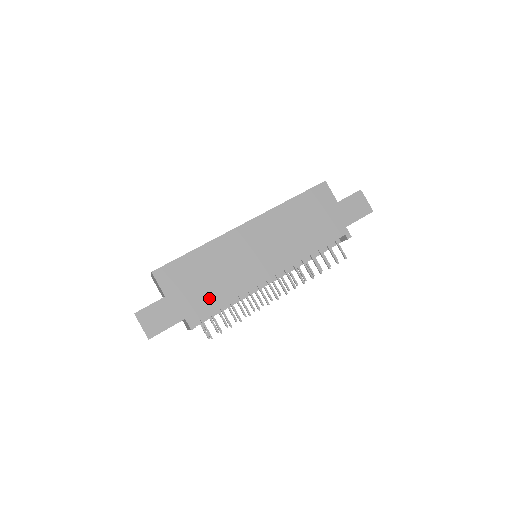
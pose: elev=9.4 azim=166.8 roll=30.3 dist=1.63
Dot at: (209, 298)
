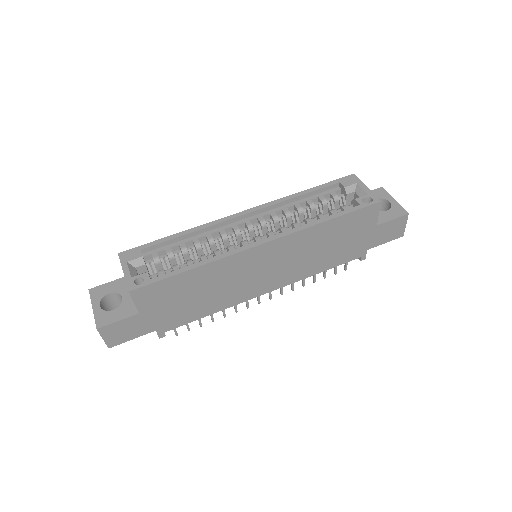
Dot at: (189, 313)
